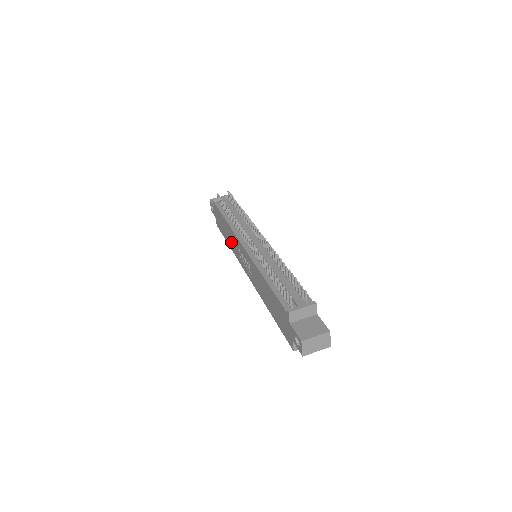
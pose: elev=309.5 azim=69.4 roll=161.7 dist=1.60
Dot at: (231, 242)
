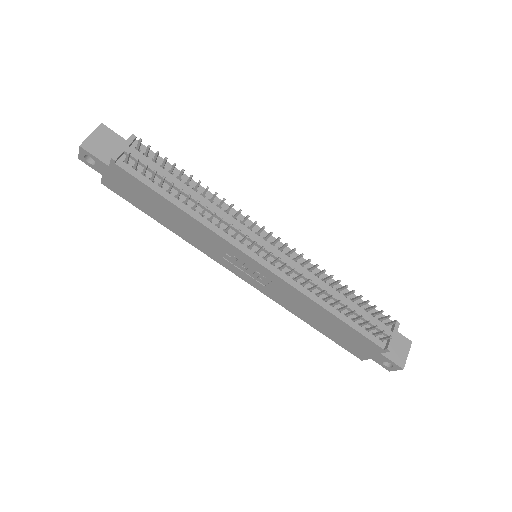
Dot at: (187, 232)
